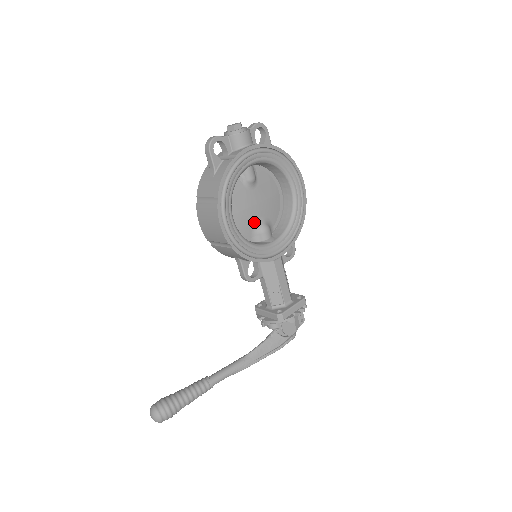
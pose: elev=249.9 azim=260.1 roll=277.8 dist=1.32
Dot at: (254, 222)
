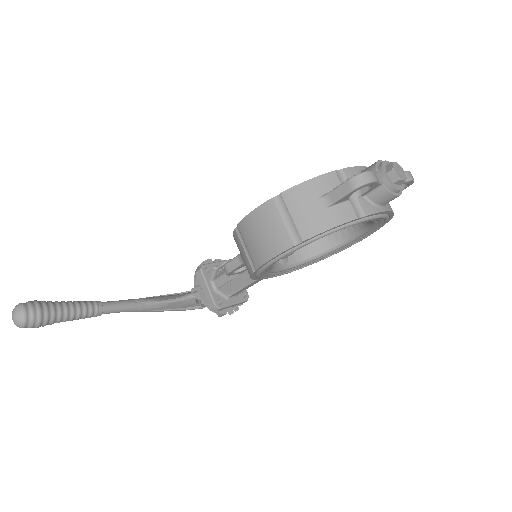
Dot at: occluded
